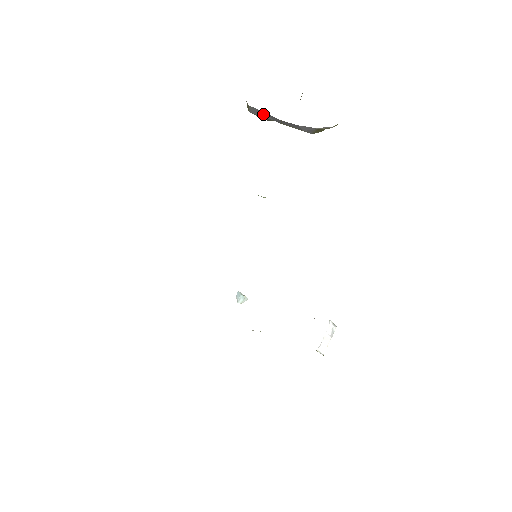
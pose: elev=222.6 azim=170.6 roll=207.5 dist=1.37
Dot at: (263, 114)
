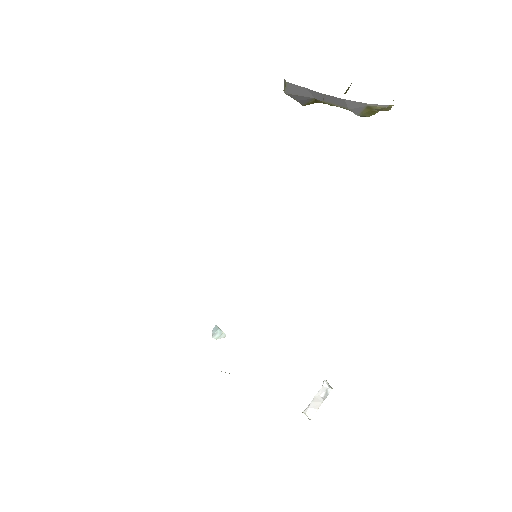
Dot at: (302, 91)
